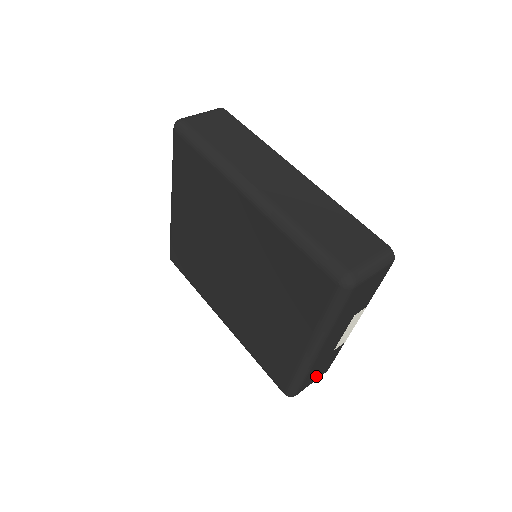
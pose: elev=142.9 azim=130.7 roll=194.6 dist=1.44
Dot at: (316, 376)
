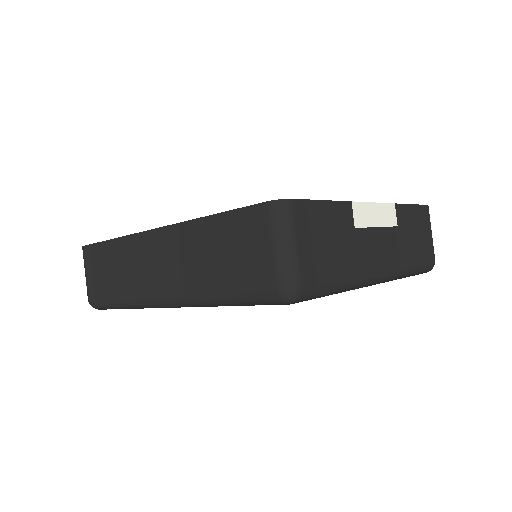
Dot at: (424, 233)
